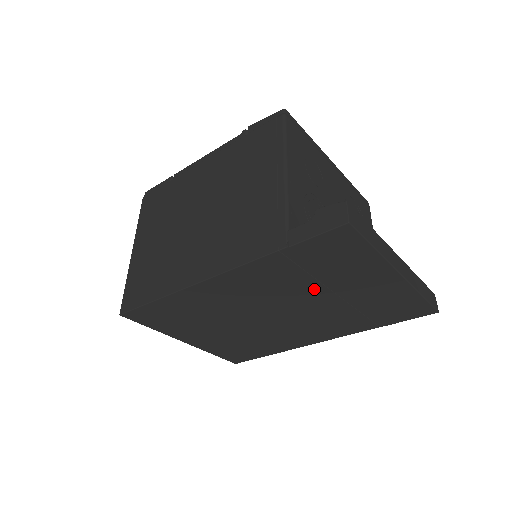
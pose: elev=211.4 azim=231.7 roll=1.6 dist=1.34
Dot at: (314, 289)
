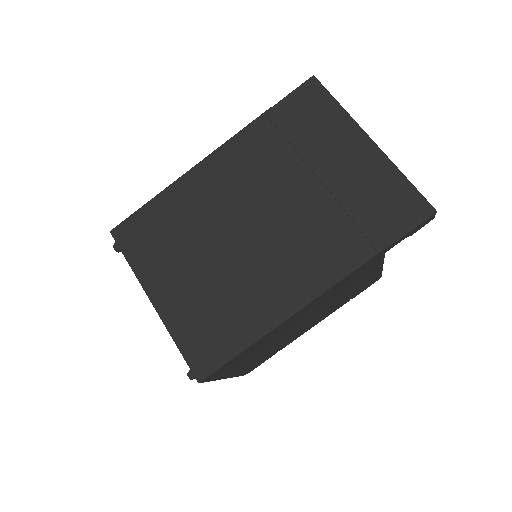
Dot at: (295, 169)
